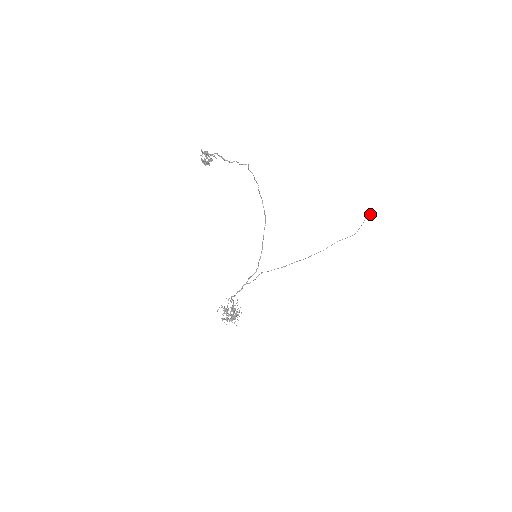
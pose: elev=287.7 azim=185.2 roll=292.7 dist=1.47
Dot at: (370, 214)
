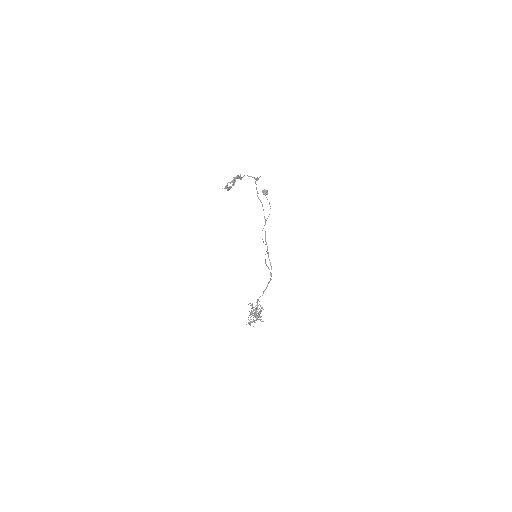
Dot at: (267, 193)
